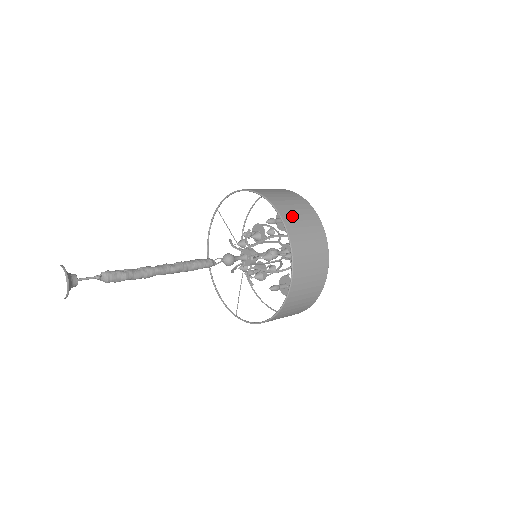
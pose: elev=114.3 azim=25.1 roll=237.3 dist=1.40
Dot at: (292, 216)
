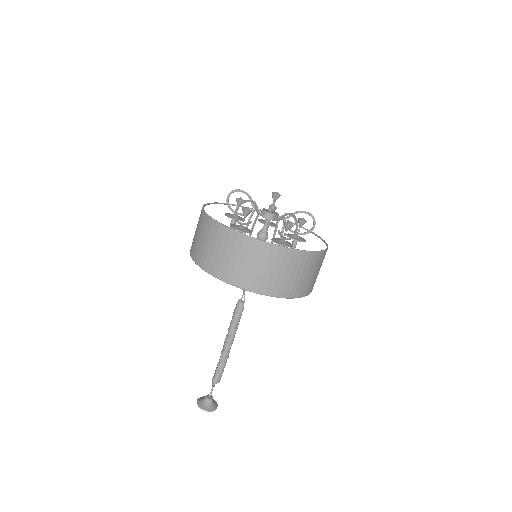
Dot at: (248, 276)
